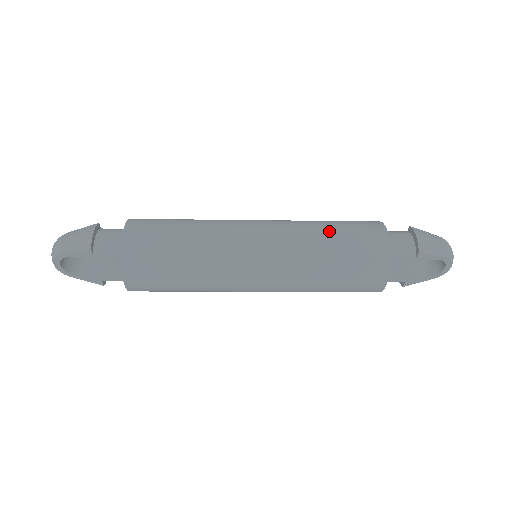
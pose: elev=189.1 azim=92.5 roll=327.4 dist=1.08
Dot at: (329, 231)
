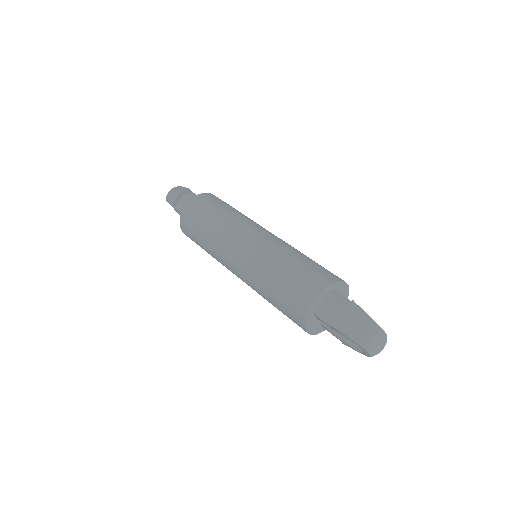
Dot at: (283, 268)
